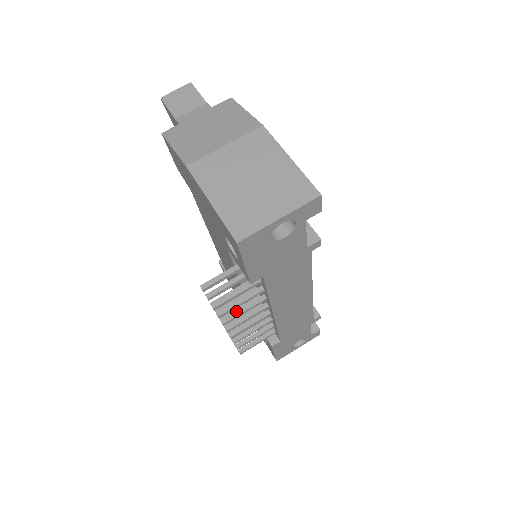
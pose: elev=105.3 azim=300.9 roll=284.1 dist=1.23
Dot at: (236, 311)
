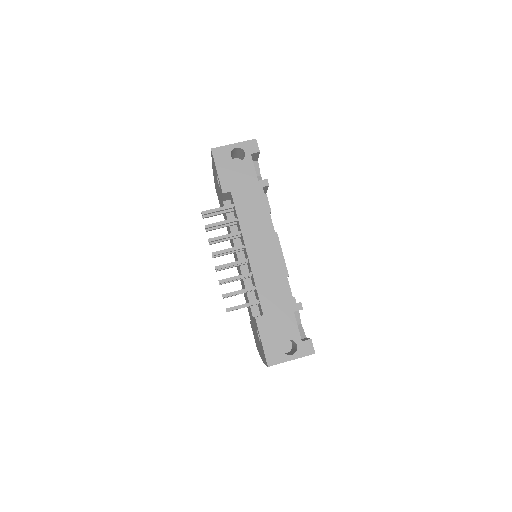
Dot at: (220, 236)
